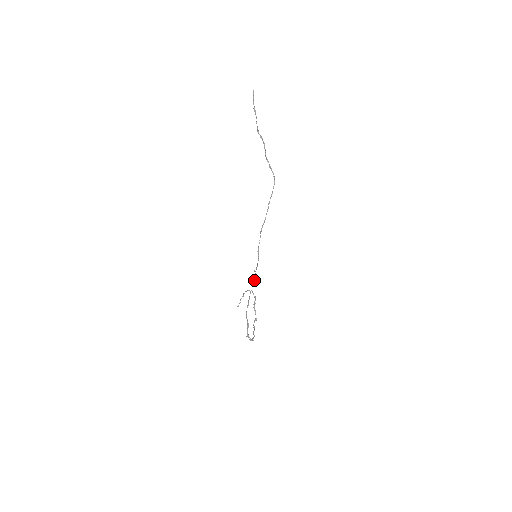
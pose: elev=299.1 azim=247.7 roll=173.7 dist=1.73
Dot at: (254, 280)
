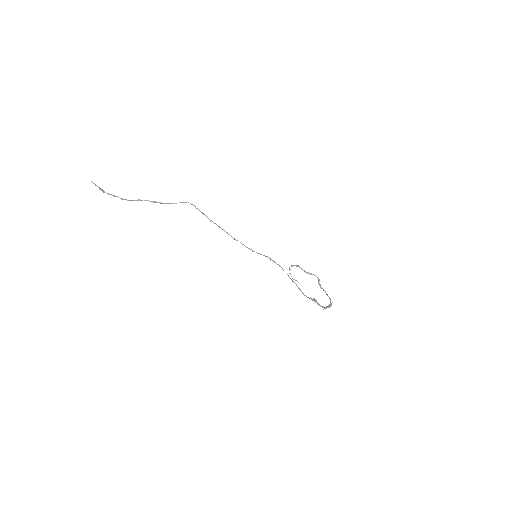
Dot at: (279, 266)
